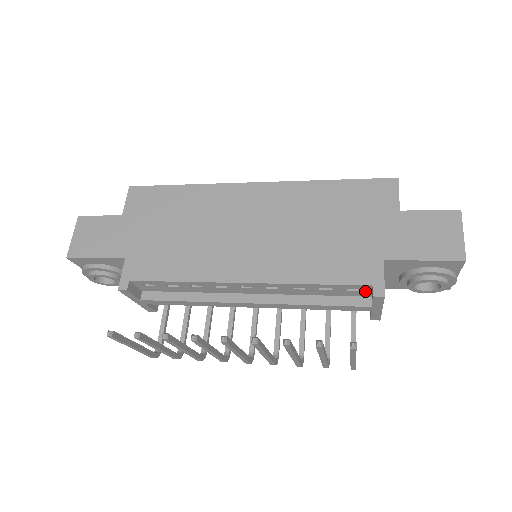
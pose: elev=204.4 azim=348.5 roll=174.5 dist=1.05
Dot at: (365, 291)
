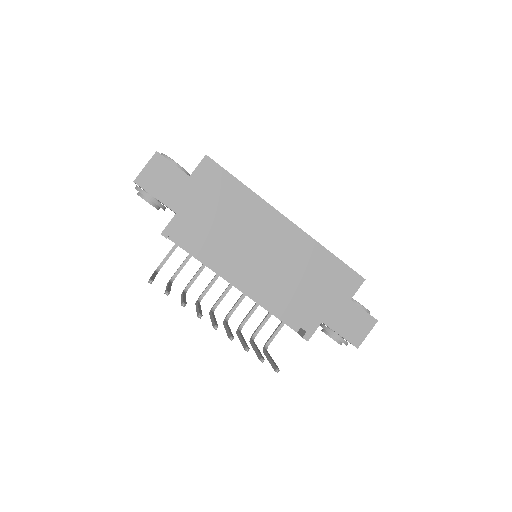
Dot at: occluded
